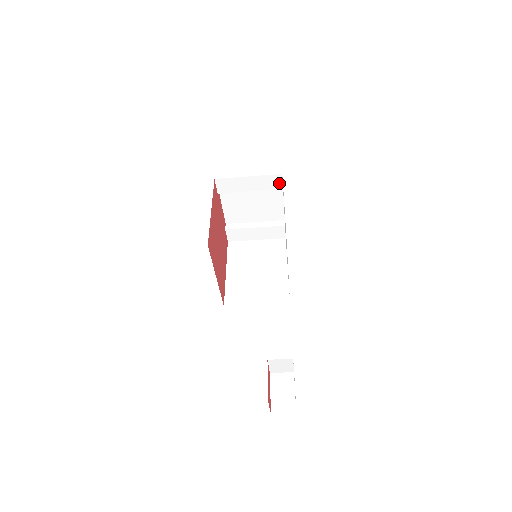
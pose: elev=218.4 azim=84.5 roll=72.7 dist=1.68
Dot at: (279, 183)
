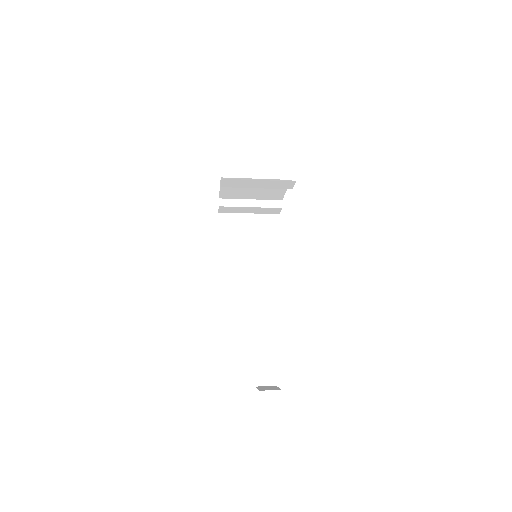
Dot at: (290, 186)
